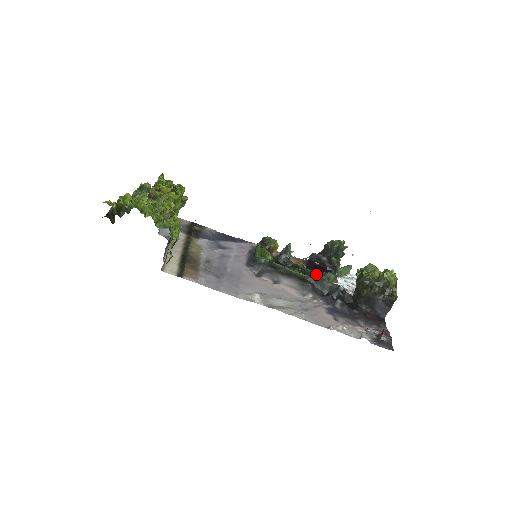
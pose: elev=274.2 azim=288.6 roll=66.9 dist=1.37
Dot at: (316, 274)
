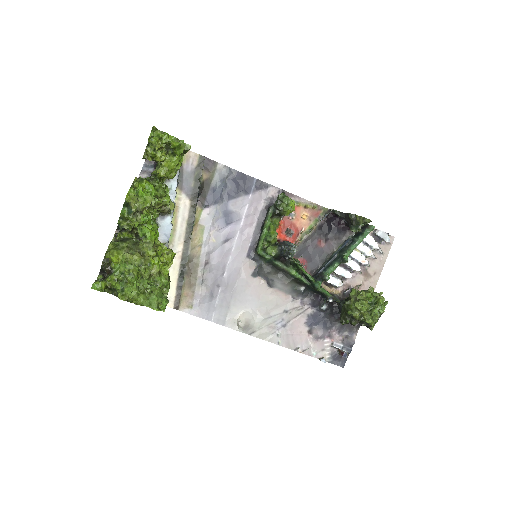
Dot at: (312, 281)
